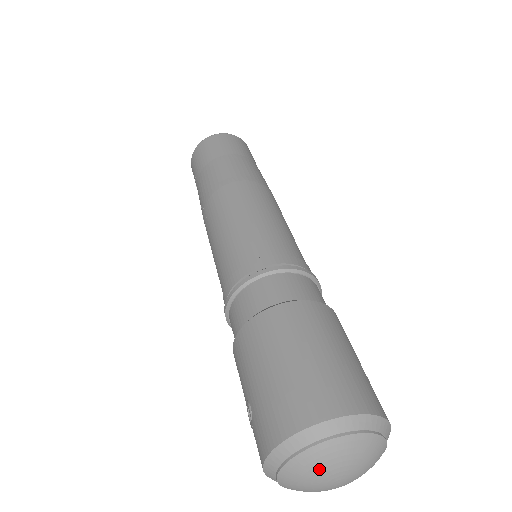
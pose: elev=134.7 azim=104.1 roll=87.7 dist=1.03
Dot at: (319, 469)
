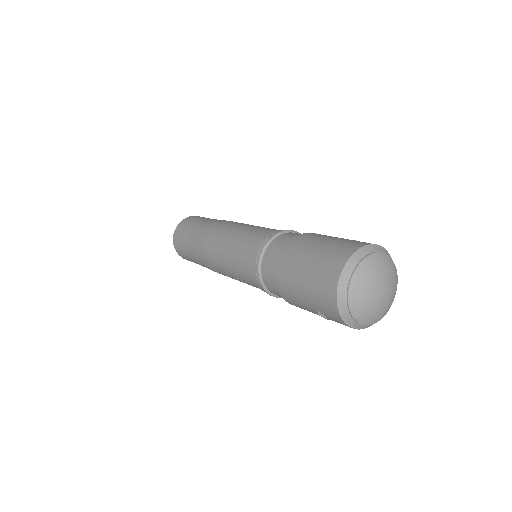
Dot at: (365, 295)
